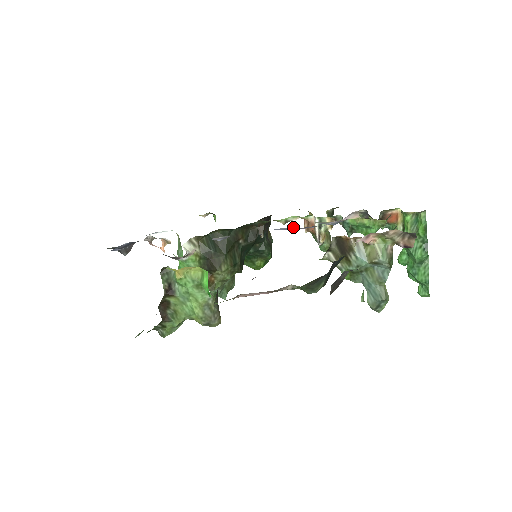
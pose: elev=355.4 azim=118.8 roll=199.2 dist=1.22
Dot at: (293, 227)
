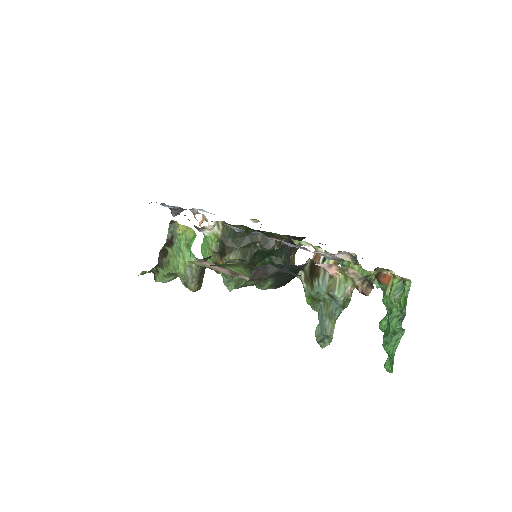
Dot at: occluded
